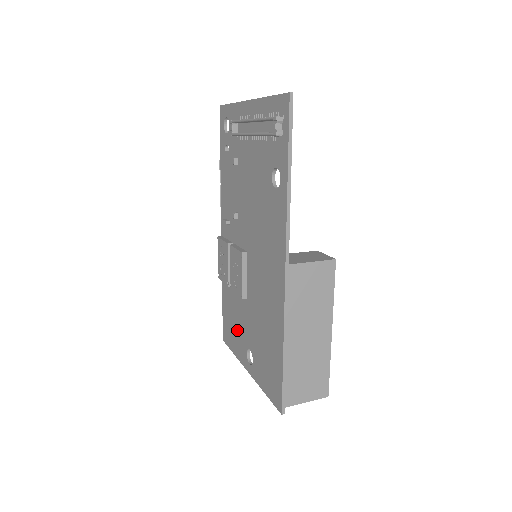
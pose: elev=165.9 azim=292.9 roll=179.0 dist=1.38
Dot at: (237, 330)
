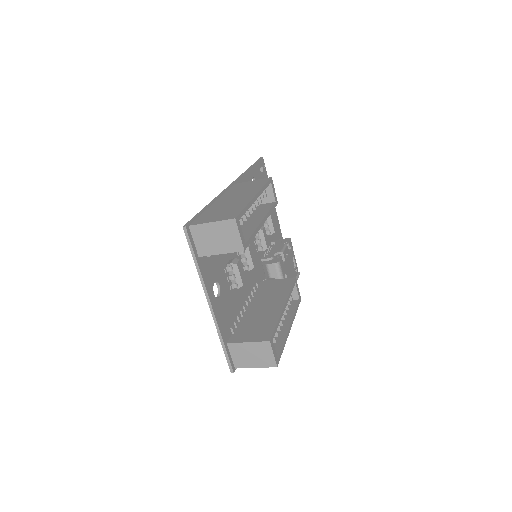
Dot at: occluded
